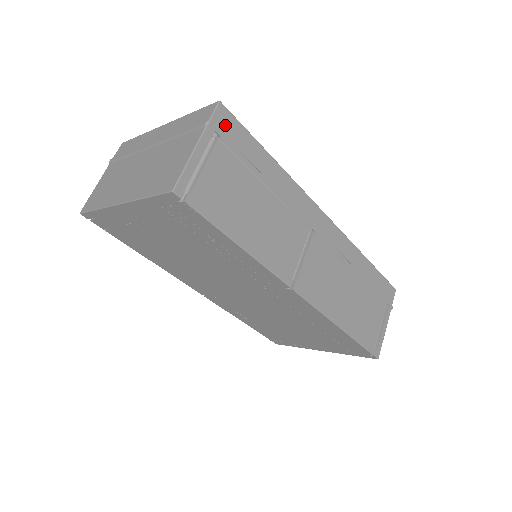
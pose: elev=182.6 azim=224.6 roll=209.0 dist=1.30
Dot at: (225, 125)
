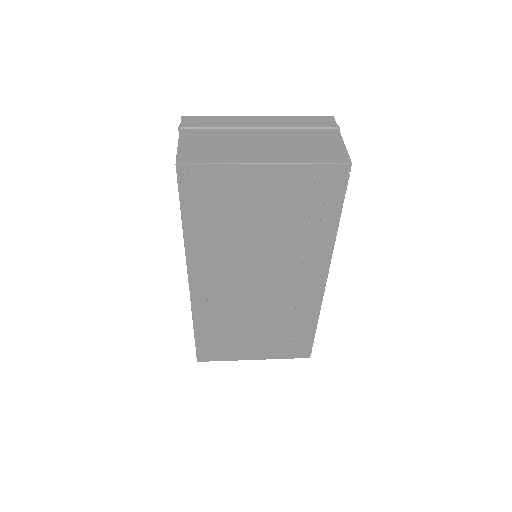
Dot at: occluded
